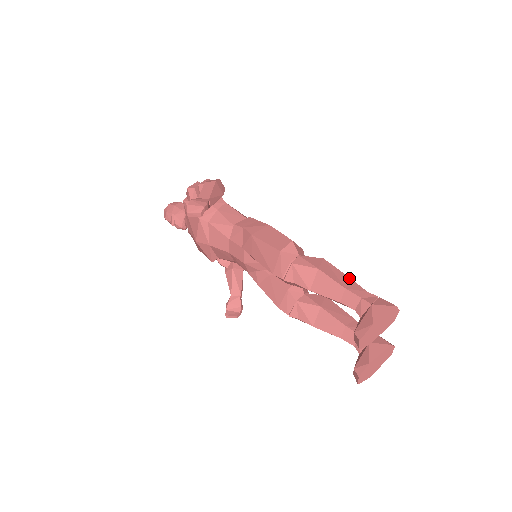
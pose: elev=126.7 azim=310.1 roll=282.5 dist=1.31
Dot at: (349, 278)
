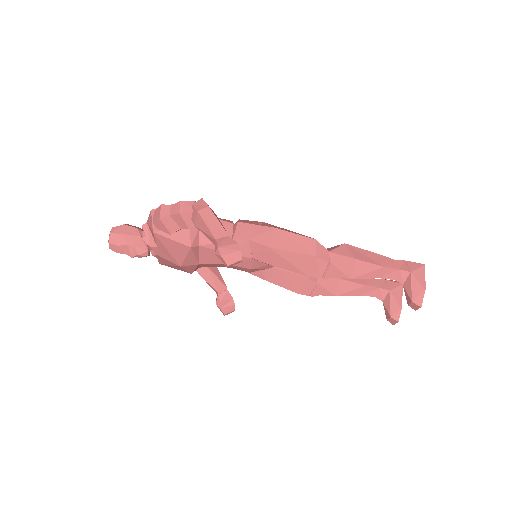
Dot at: (376, 254)
